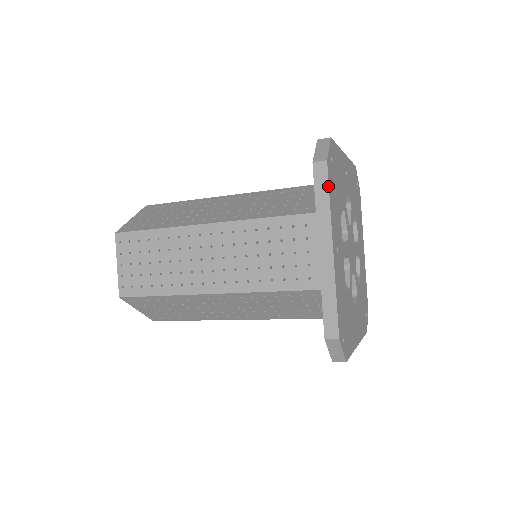
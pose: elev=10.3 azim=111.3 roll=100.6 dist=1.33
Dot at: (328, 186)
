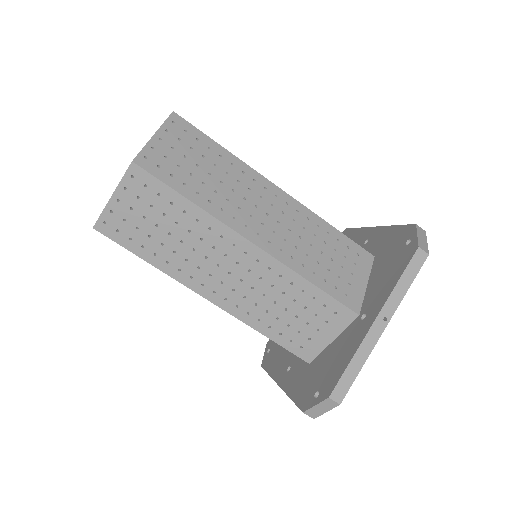
Dot at: occluded
